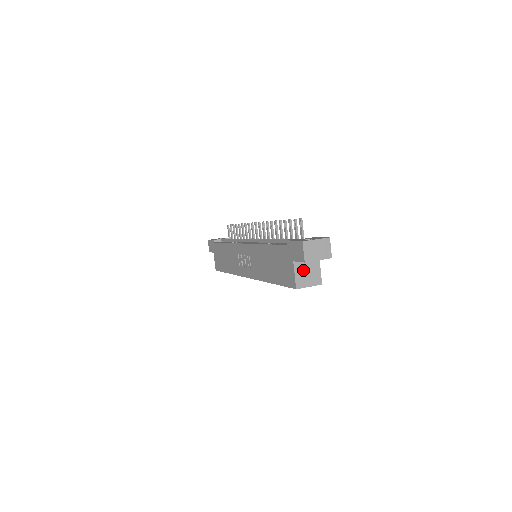
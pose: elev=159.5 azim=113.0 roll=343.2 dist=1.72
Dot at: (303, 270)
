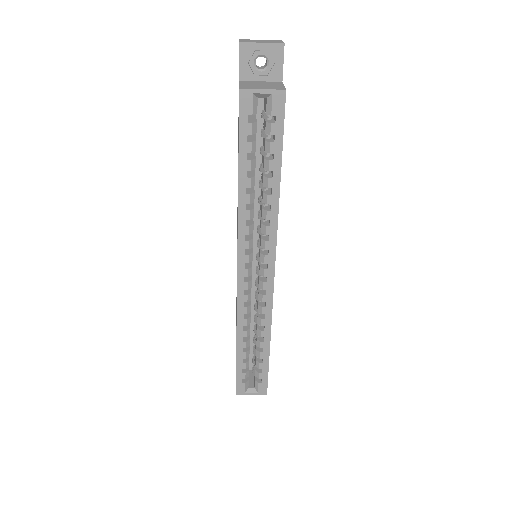
Dot at: (254, 84)
